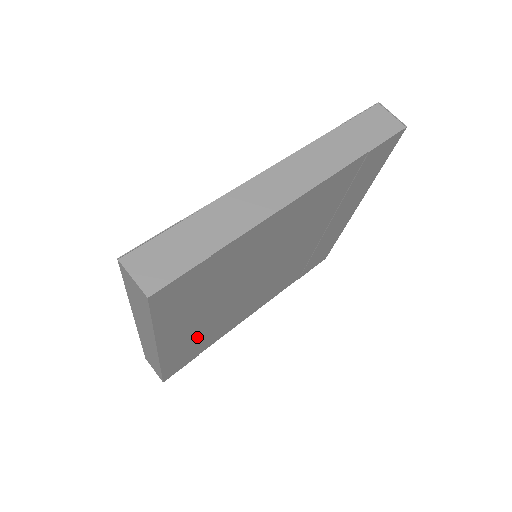
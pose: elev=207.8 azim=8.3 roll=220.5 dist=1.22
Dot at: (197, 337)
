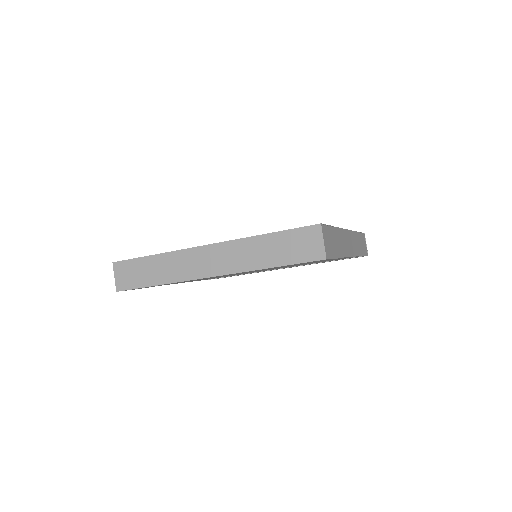
Dot at: occluded
